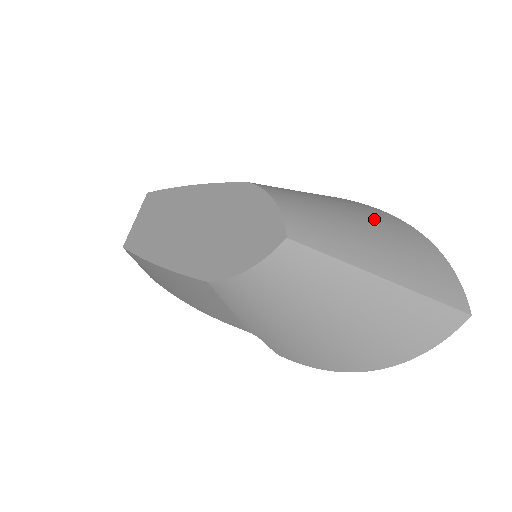
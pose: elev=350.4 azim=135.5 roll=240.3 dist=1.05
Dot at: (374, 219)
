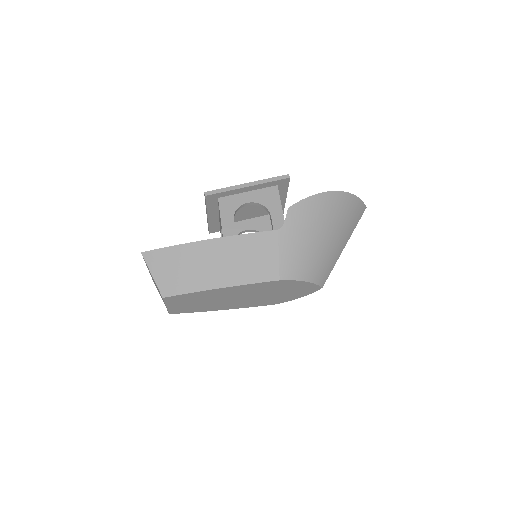
Dot at: (327, 218)
